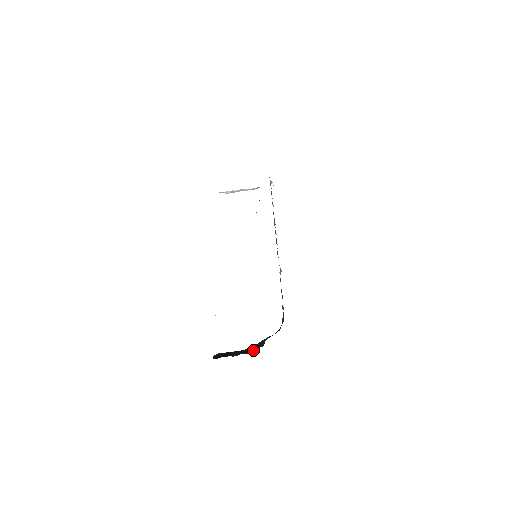
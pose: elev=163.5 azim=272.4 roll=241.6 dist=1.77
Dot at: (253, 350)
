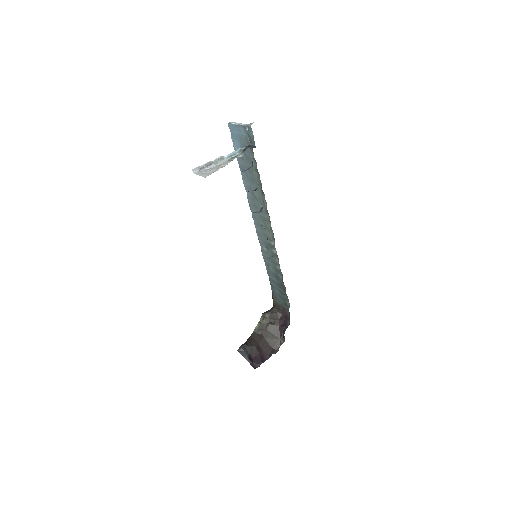
Dot at: (278, 347)
